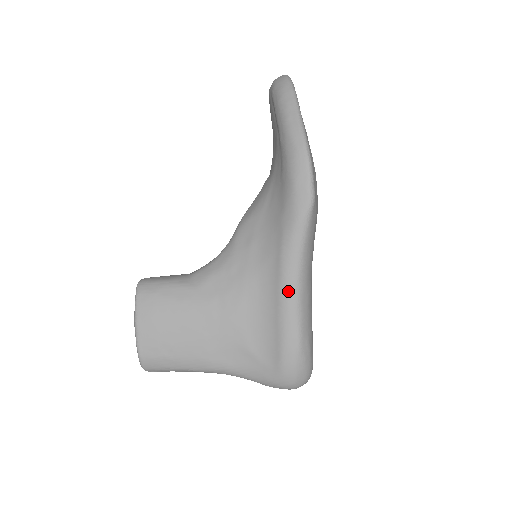
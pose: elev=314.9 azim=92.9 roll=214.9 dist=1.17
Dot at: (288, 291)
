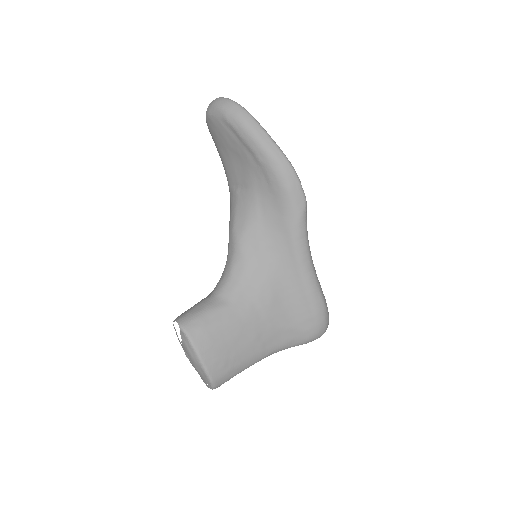
Dot at: (307, 272)
